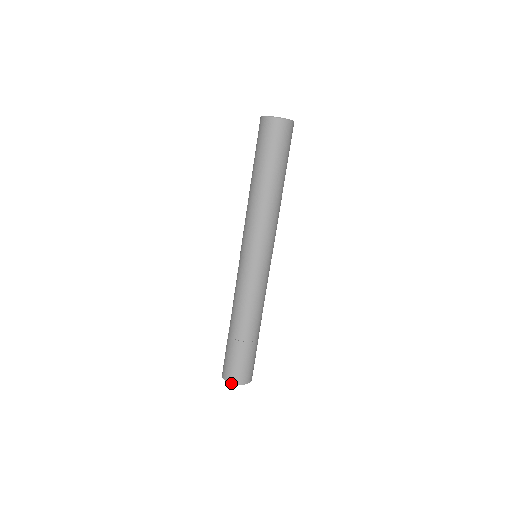
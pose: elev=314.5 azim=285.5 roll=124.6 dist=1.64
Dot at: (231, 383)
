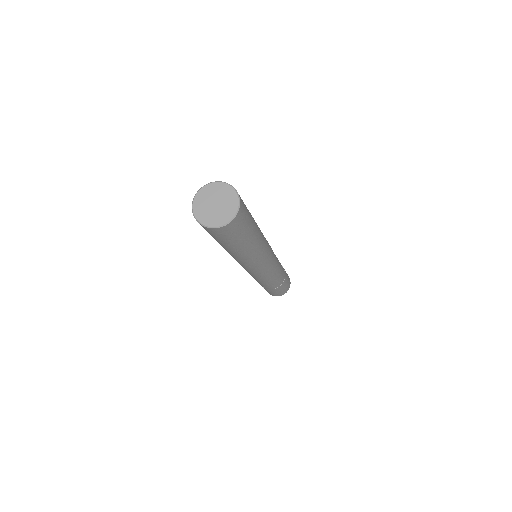
Dot at: occluded
